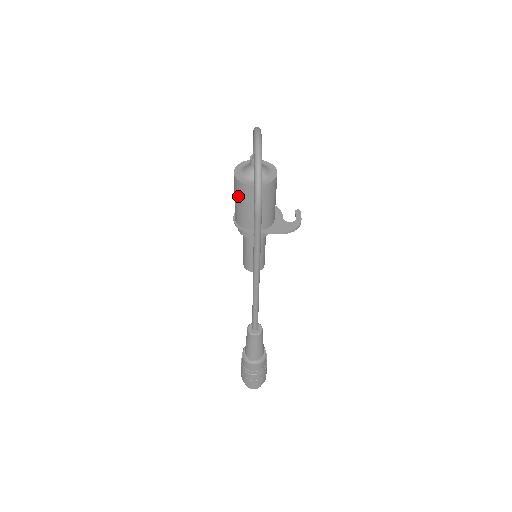
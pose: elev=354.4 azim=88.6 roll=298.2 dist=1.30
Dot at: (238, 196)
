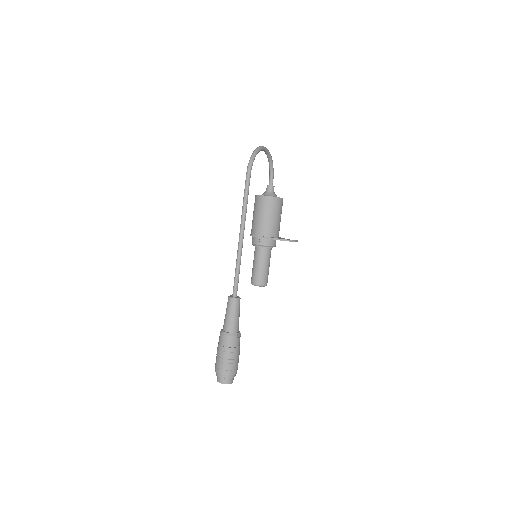
Dot at: (254, 208)
